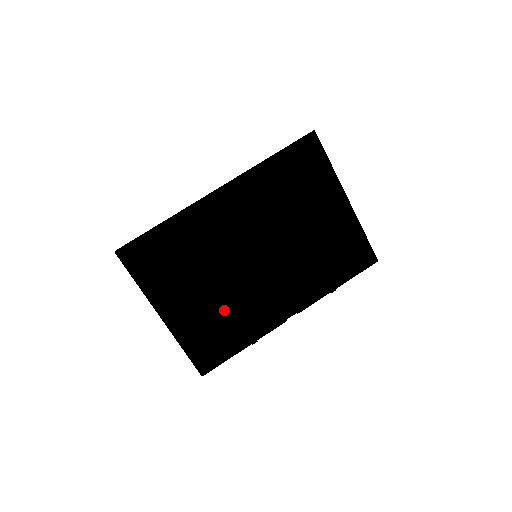
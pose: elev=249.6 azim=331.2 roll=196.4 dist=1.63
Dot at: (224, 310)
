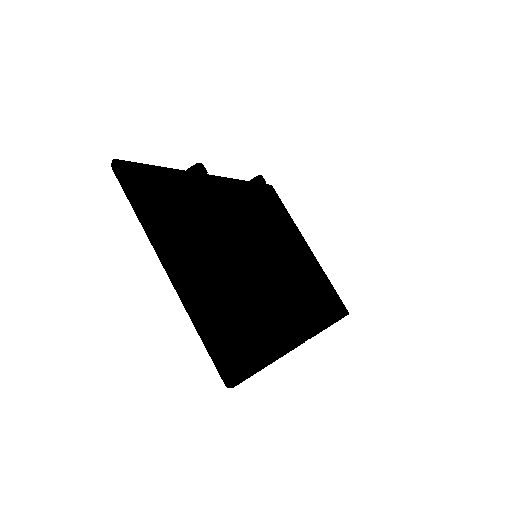
Dot at: (239, 299)
